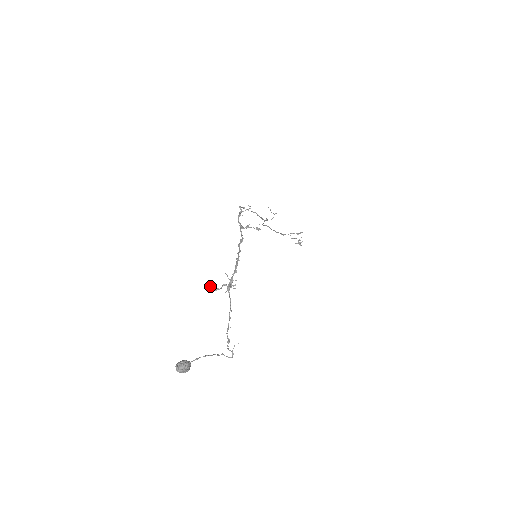
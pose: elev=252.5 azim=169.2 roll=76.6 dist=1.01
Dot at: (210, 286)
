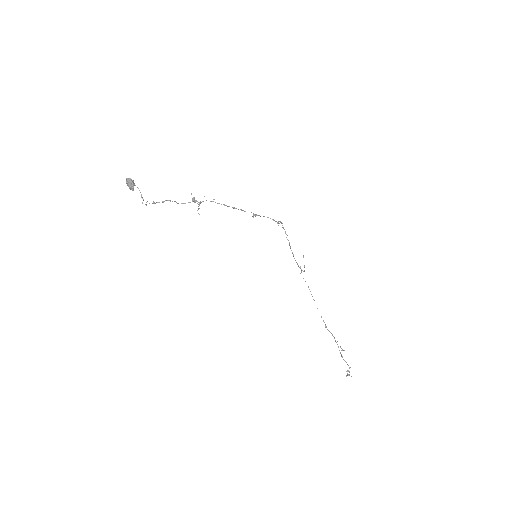
Dot at: occluded
